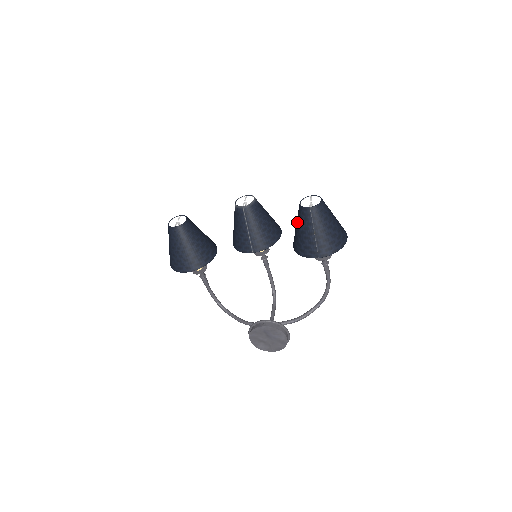
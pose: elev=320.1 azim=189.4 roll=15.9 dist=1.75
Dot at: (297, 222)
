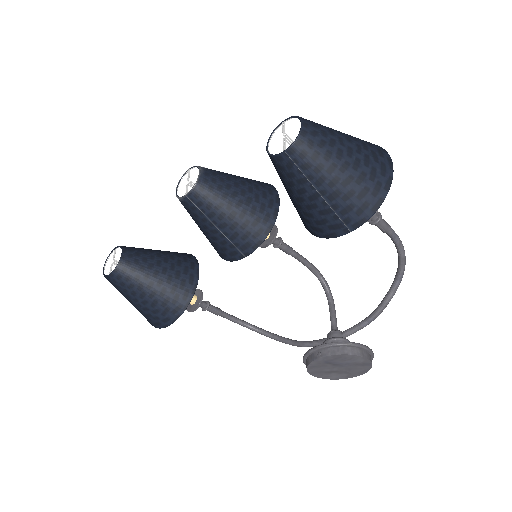
Dot at: occluded
